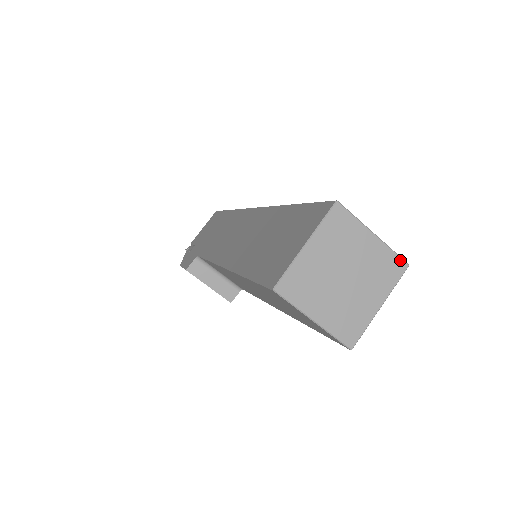
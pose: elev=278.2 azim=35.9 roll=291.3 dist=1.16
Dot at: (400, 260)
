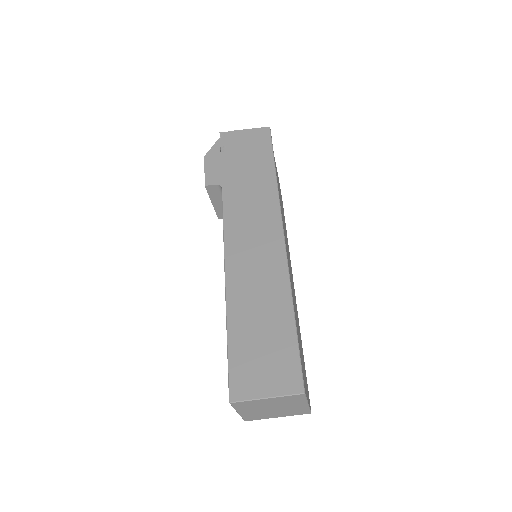
Dot at: (309, 412)
